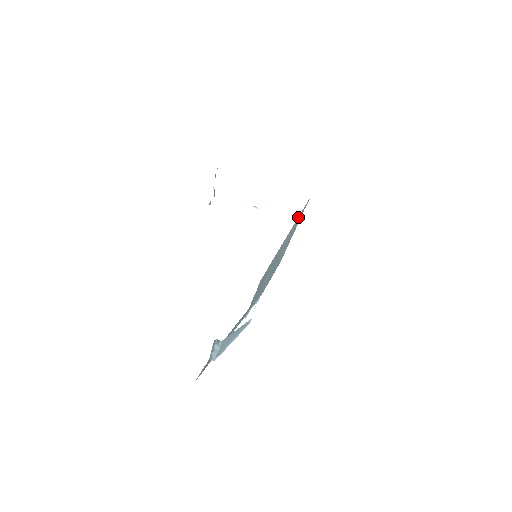
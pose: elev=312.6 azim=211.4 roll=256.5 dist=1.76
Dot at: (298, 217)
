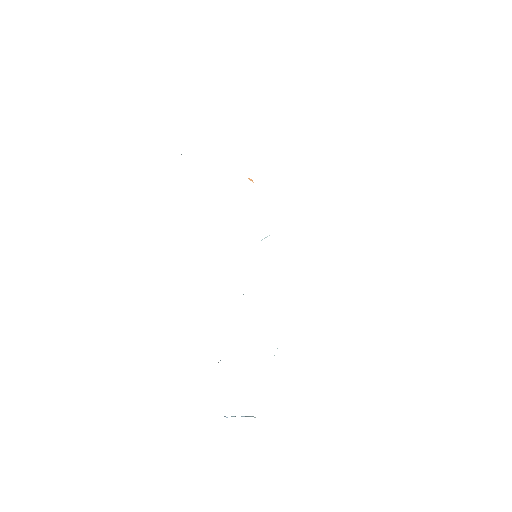
Dot at: occluded
